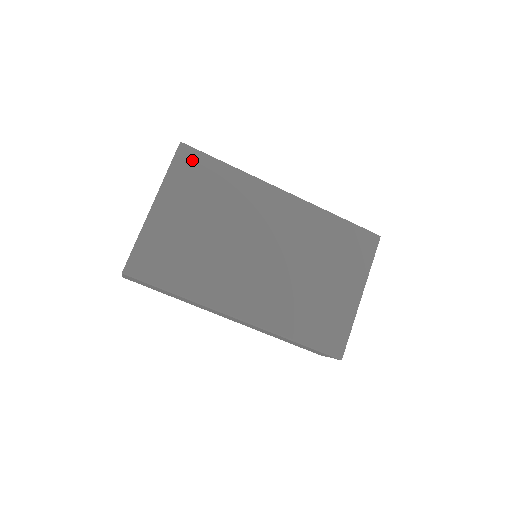
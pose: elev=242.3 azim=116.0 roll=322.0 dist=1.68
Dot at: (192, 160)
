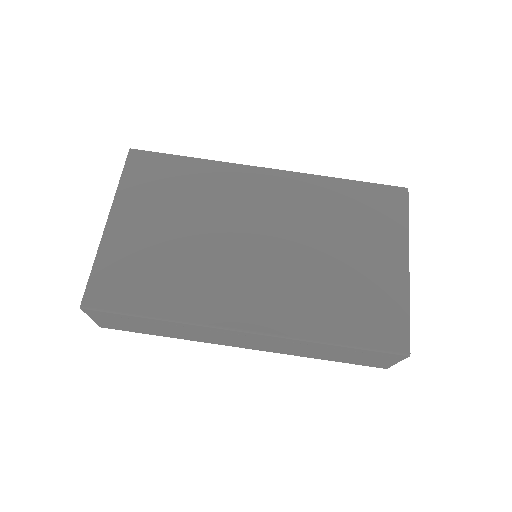
Dot at: (147, 163)
